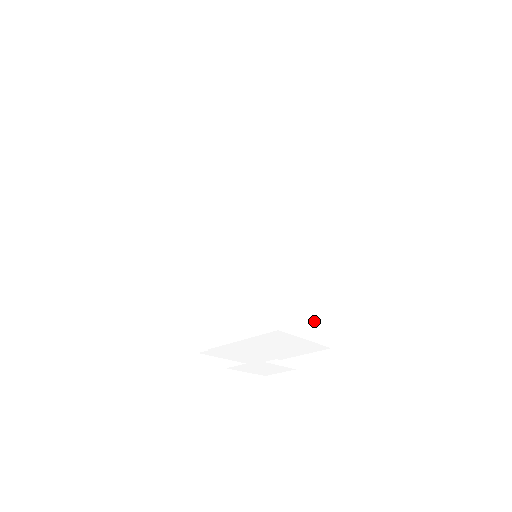
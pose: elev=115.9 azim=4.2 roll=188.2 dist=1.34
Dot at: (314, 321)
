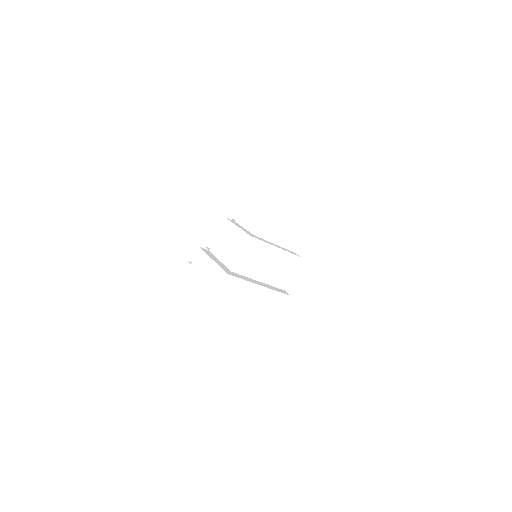
Dot at: (243, 346)
